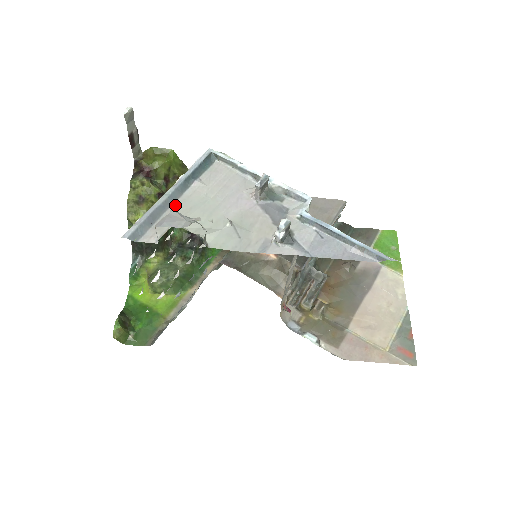
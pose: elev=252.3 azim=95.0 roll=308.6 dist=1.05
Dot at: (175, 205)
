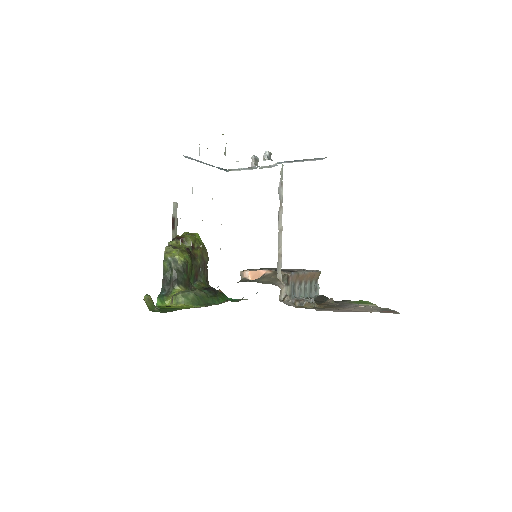
Dot at: occluded
